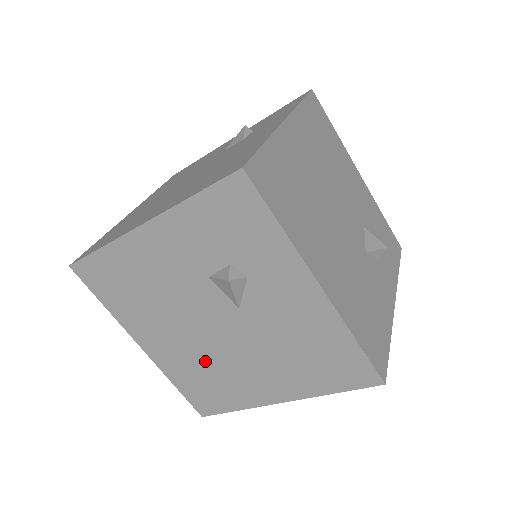
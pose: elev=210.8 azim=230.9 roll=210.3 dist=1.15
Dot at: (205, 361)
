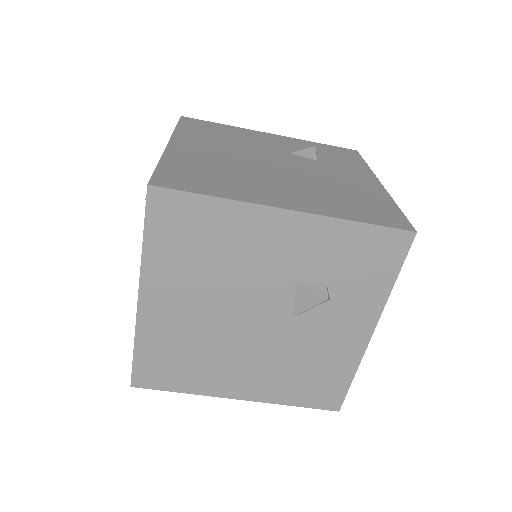
Dot at: (203, 342)
